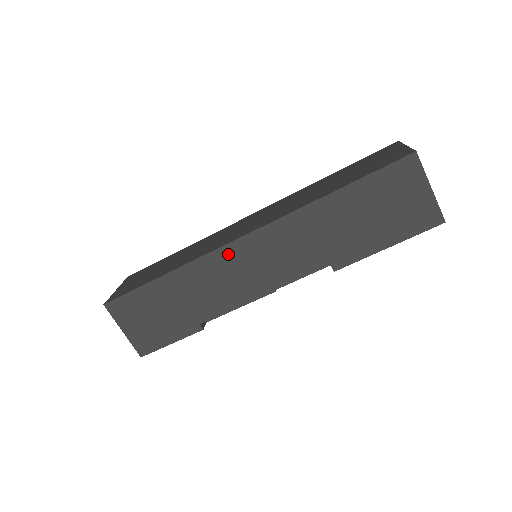
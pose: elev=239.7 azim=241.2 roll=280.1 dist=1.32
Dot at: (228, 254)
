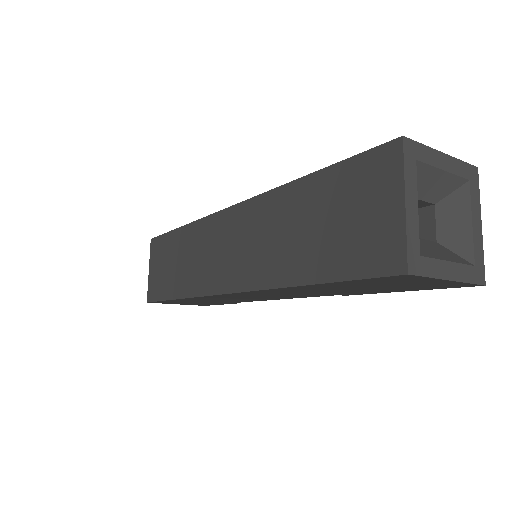
Dot at: (222, 296)
